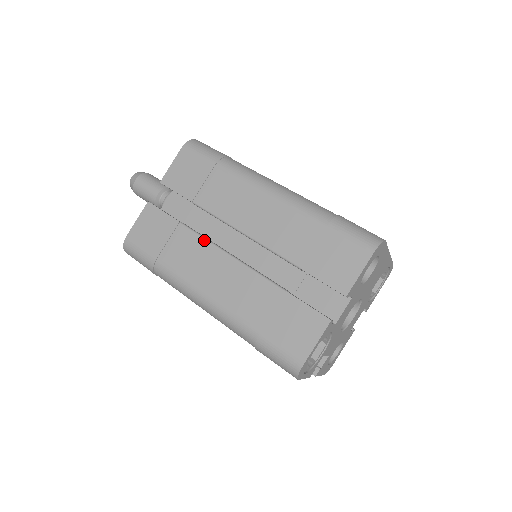
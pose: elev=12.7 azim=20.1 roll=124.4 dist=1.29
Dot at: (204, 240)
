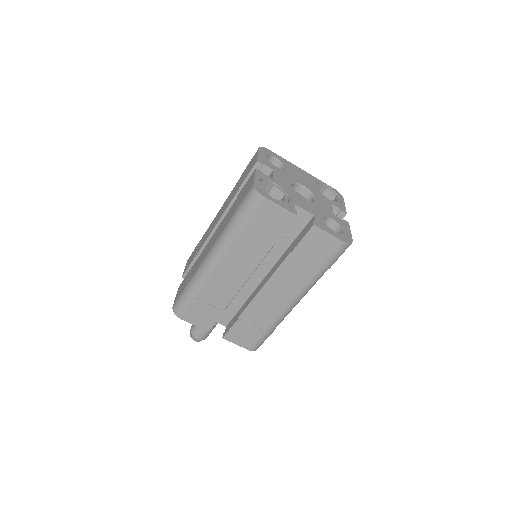
Dot at: (203, 250)
